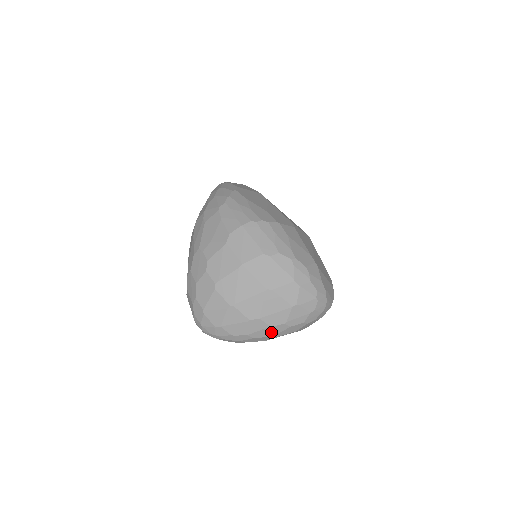
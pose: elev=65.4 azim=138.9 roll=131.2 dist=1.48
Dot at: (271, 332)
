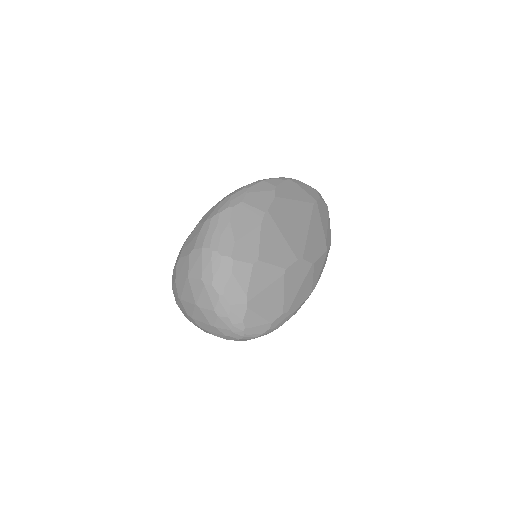
Dot at: (202, 329)
